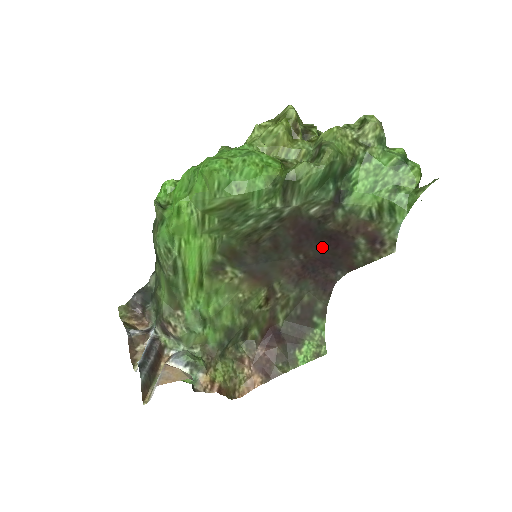
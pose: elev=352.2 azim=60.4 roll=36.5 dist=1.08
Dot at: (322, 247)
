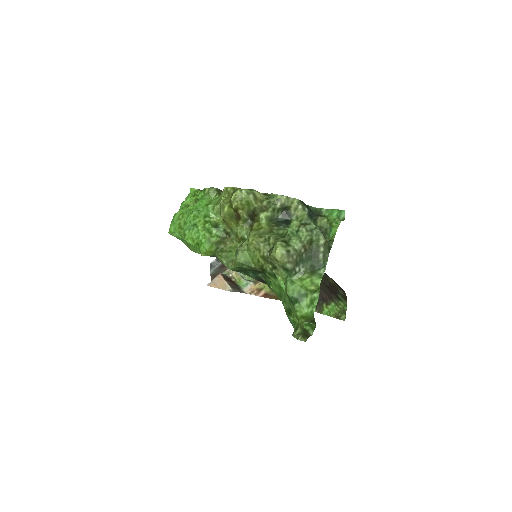
Dot at: occluded
